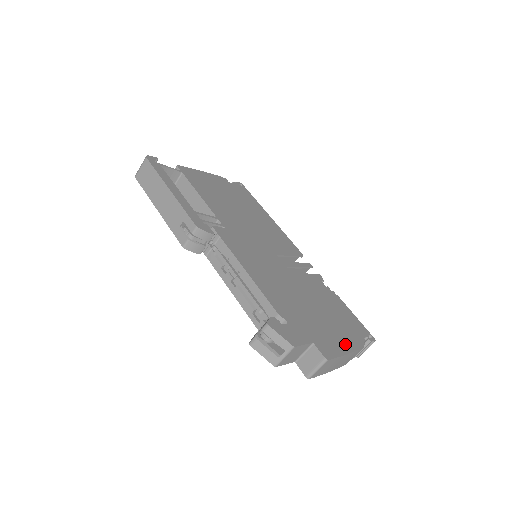
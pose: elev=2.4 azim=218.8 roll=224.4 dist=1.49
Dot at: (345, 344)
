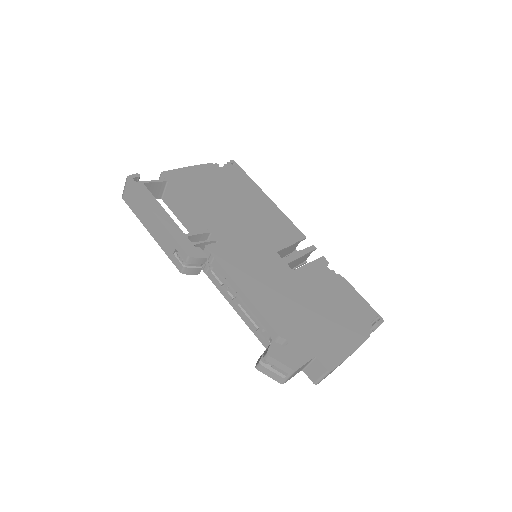
Dot at: (350, 342)
